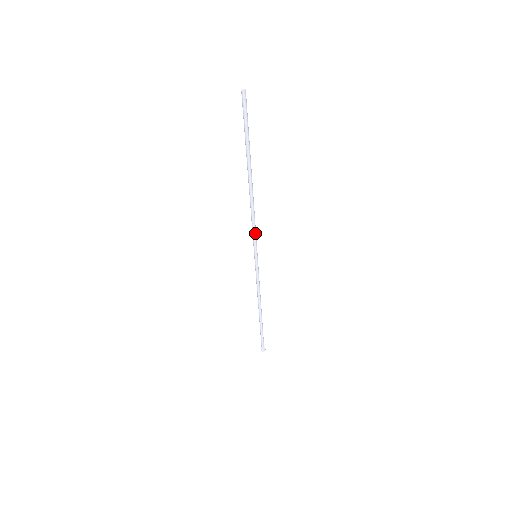
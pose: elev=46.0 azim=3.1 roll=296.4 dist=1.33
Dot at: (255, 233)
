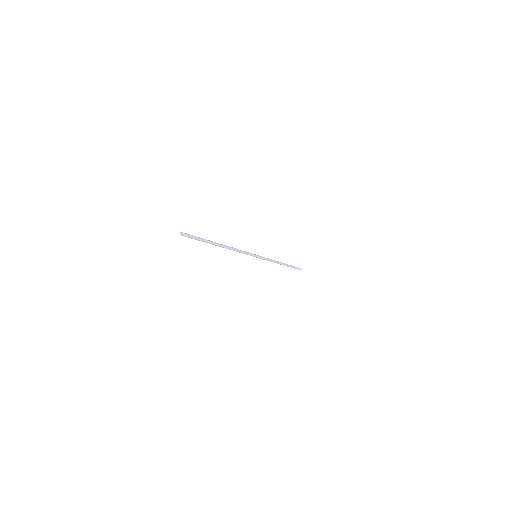
Dot at: occluded
